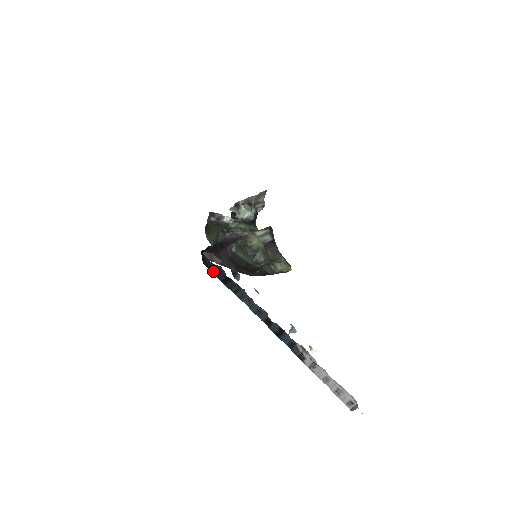
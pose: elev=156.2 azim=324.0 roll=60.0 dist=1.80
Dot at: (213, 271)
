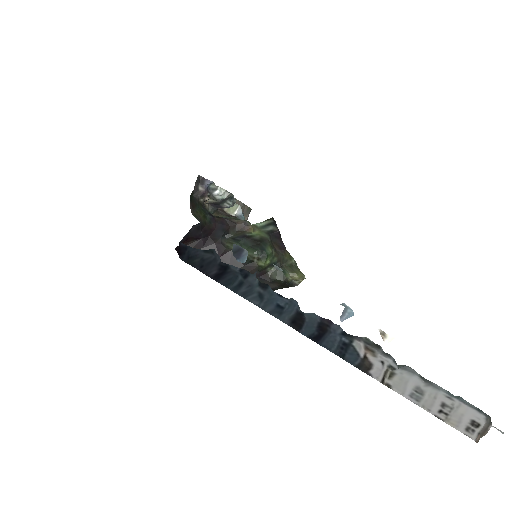
Dot at: (197, 267)
